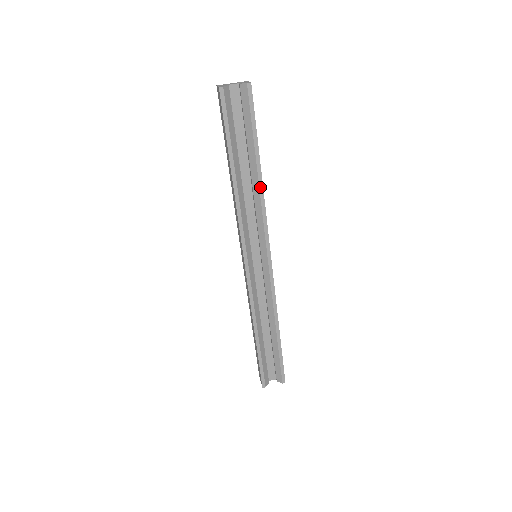
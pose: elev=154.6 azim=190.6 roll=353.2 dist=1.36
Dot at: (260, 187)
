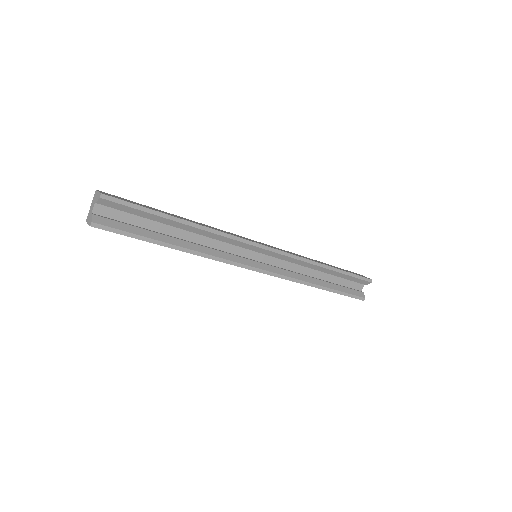
Dot at: (200, 228)
